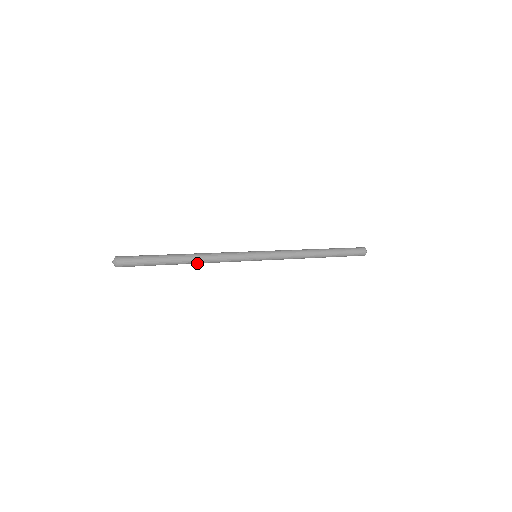
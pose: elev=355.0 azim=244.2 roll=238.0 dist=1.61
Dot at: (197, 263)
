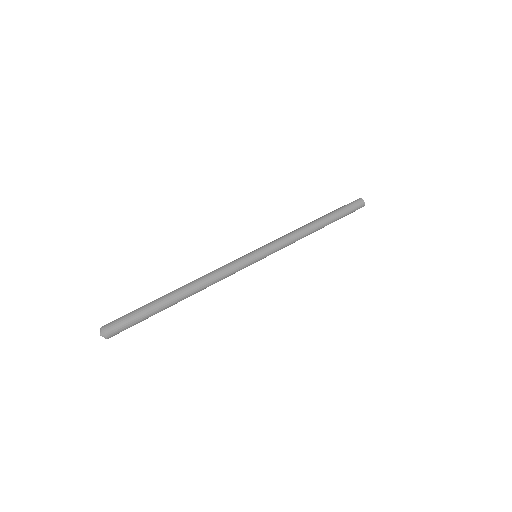
Dot at: (197, 292)
